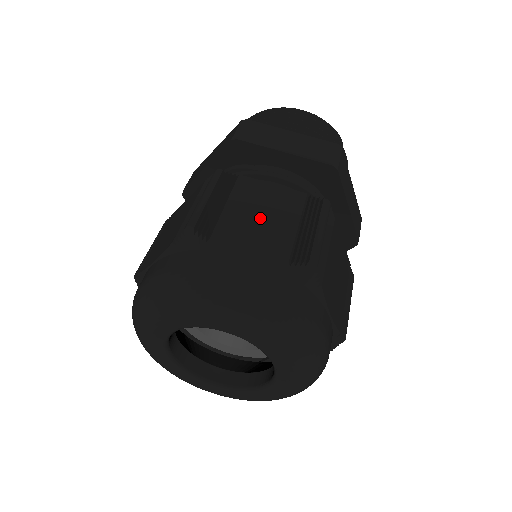
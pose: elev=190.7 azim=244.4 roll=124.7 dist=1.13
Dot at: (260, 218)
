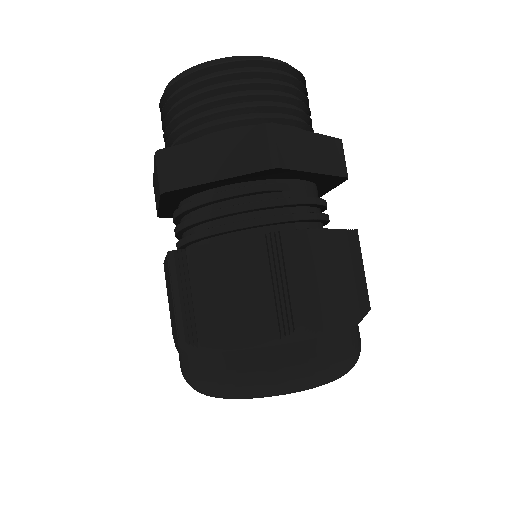
Dot at: (334, 283)
